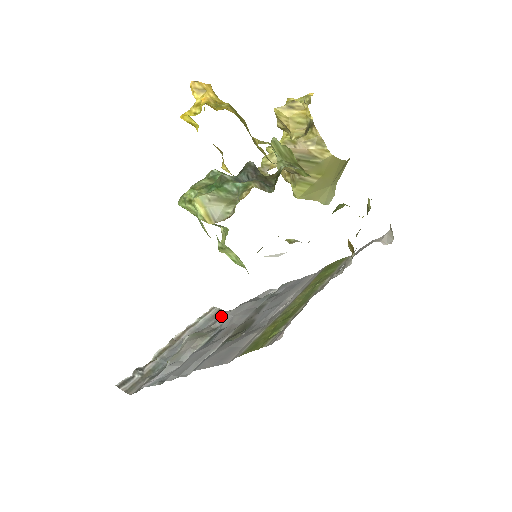
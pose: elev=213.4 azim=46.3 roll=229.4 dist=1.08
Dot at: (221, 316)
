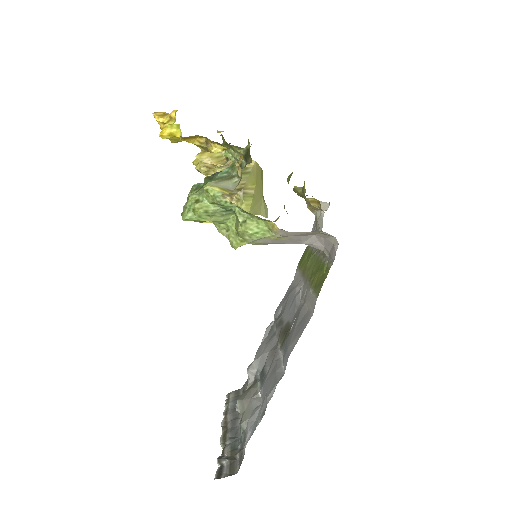
Dot at: (250, 368)
